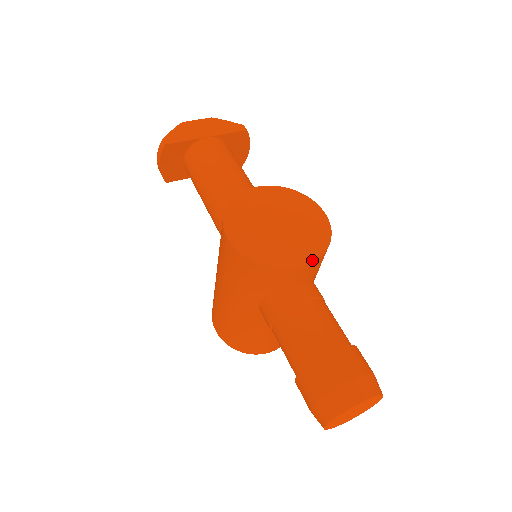
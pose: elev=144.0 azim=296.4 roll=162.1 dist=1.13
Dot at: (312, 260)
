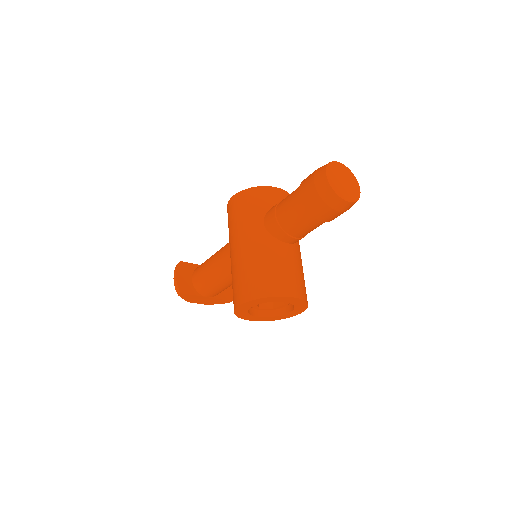
Dot at: (284, 191)
